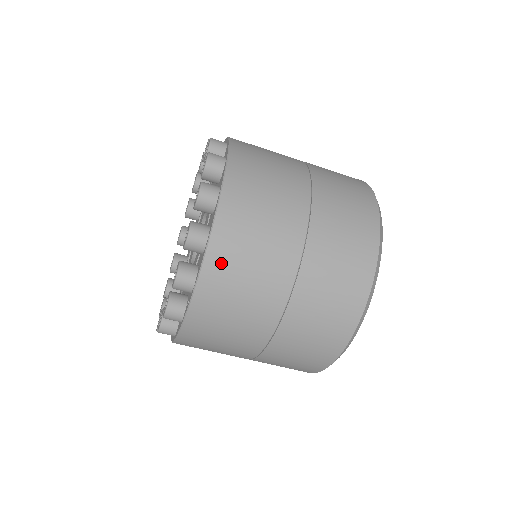
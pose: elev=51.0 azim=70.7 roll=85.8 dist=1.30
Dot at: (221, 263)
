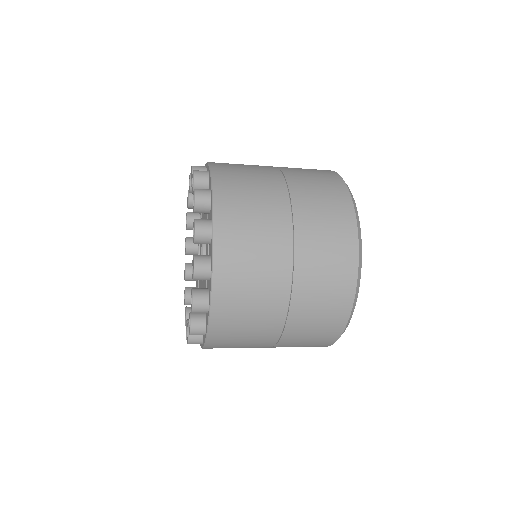
Dot at: occluded
